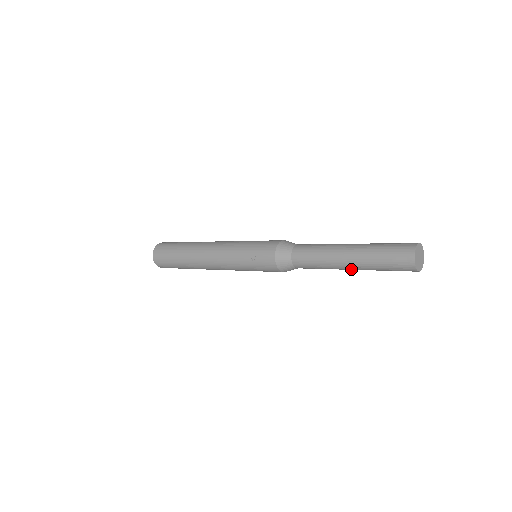
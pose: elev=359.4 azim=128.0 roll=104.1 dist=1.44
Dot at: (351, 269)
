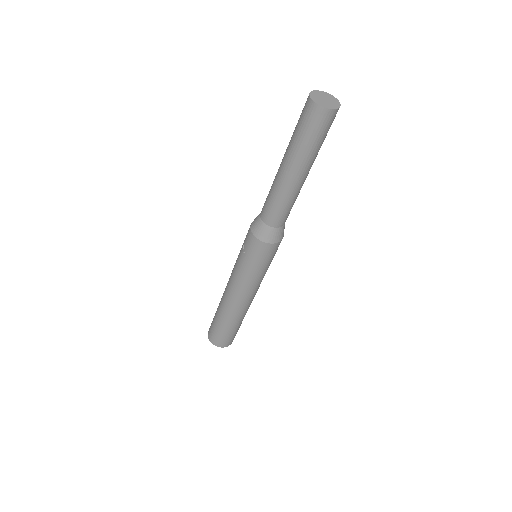
Dot at: (294, 174)
